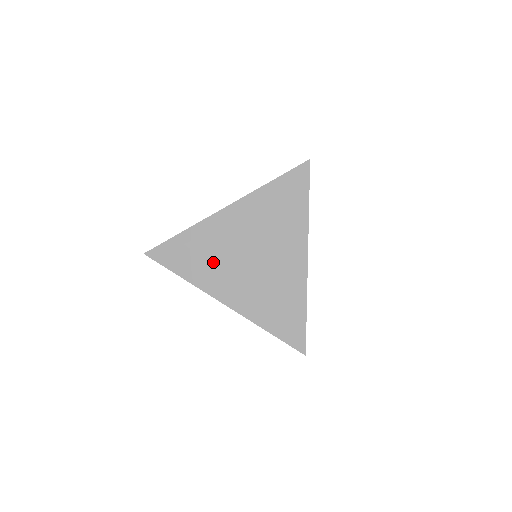
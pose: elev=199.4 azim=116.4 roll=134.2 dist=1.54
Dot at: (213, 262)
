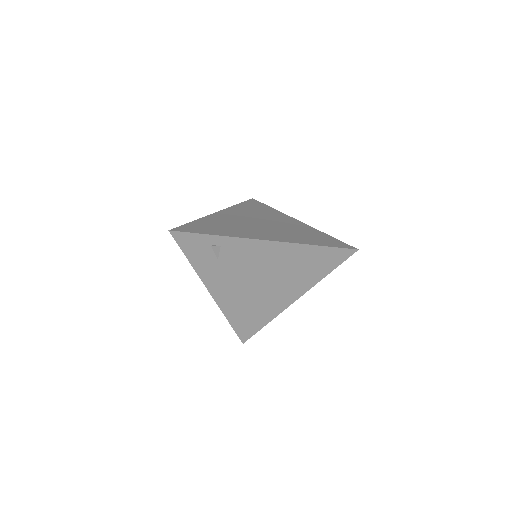
Dot at: (225, 268)
